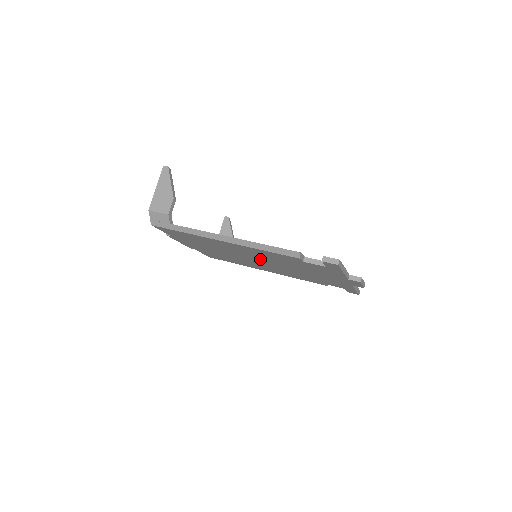
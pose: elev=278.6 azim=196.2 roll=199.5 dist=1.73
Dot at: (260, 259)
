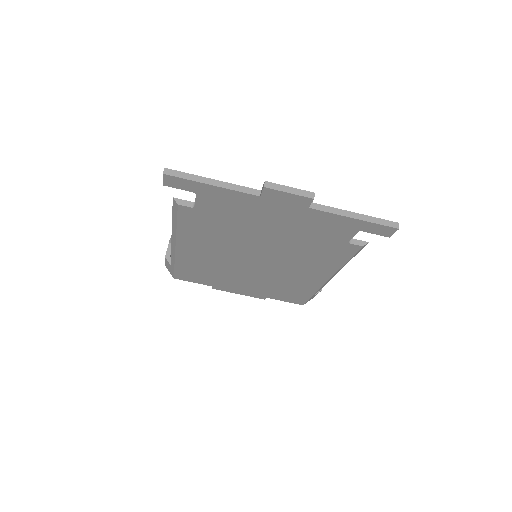
Dot at: (243, 252)
